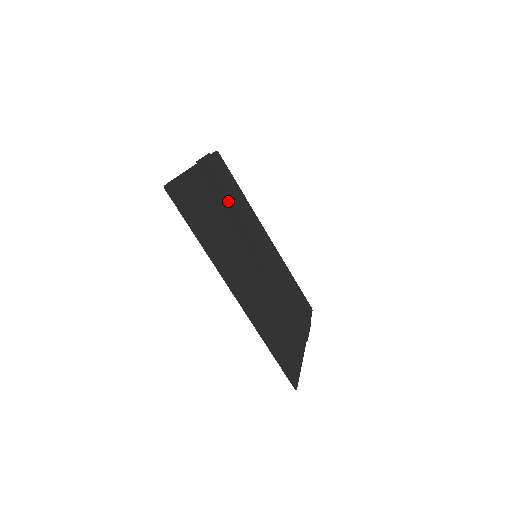
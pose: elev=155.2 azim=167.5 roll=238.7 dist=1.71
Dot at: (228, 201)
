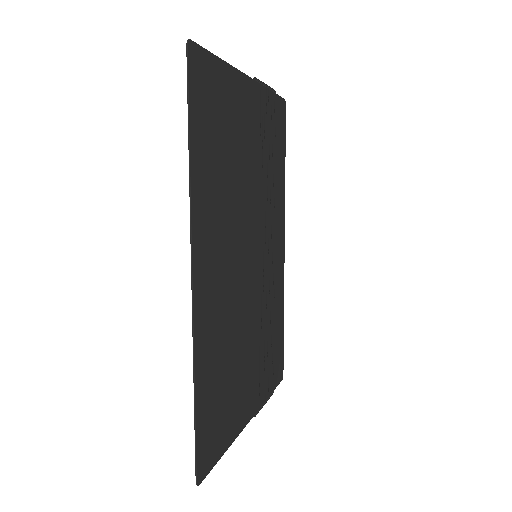
Dot at: (263, 161)
